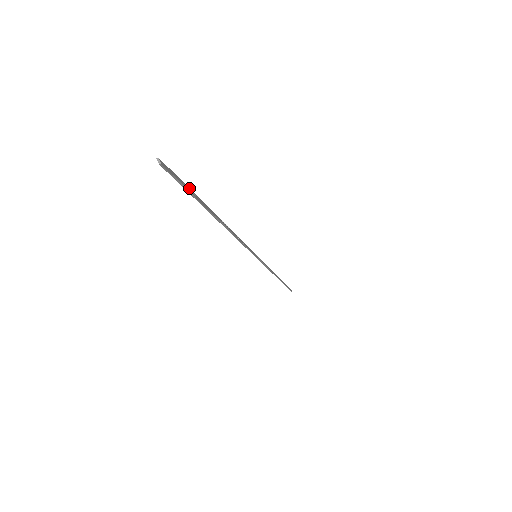
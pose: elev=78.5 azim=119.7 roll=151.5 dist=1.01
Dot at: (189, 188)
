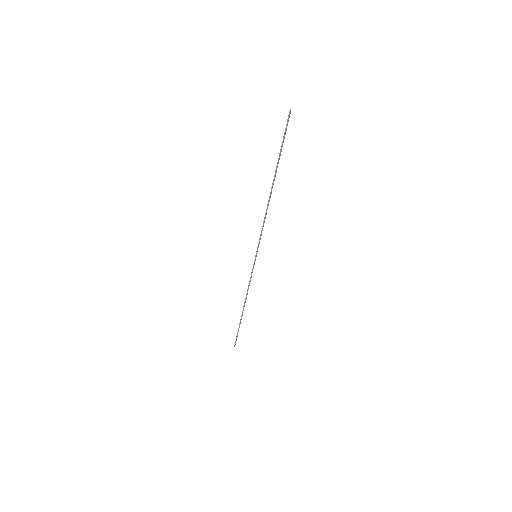
Dot at: occluded
